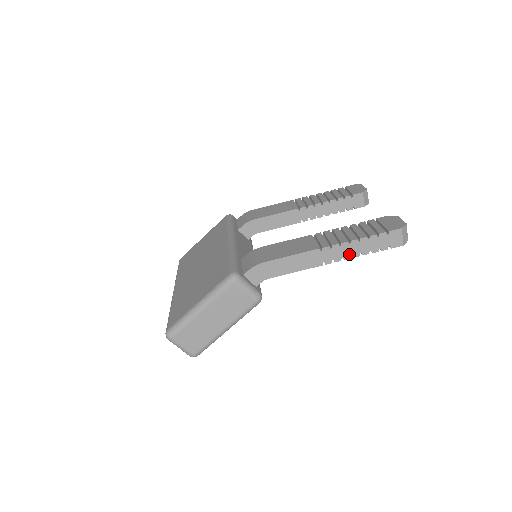
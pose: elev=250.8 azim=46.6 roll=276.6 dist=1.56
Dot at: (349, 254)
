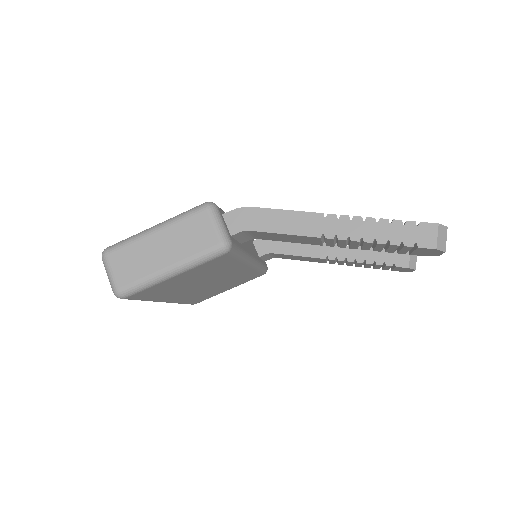
Dot at: (359, 235)
